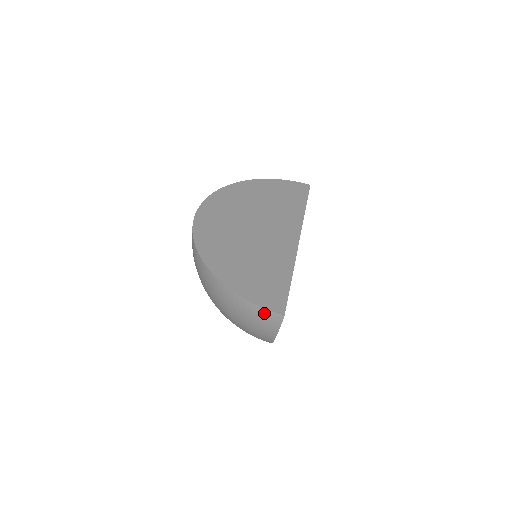
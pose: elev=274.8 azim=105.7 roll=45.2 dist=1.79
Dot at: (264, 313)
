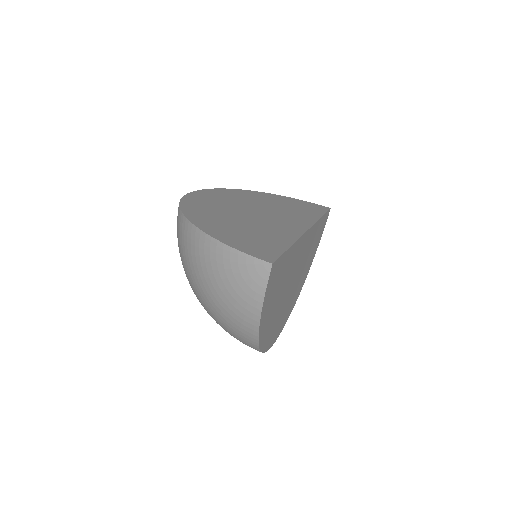
Dot at: (246, 262)
